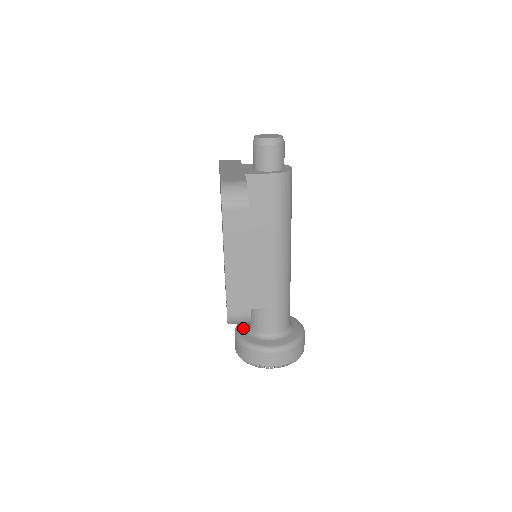
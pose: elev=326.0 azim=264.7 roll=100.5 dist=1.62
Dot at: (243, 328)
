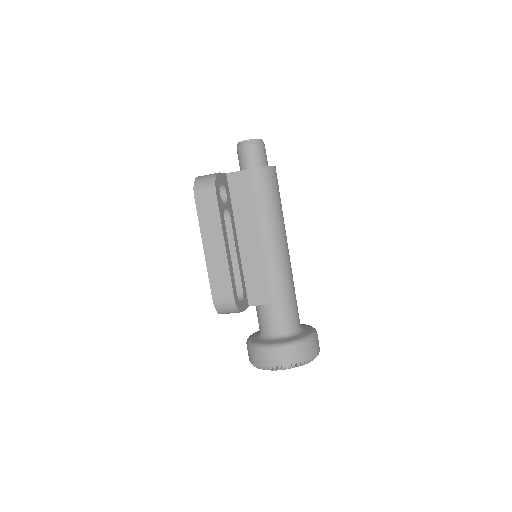
Dot at: (255, 334)
